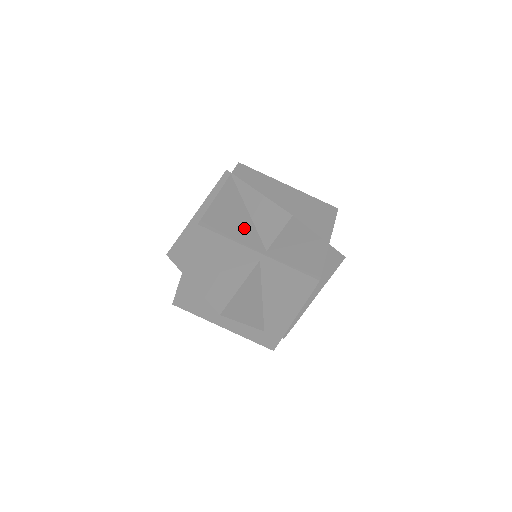
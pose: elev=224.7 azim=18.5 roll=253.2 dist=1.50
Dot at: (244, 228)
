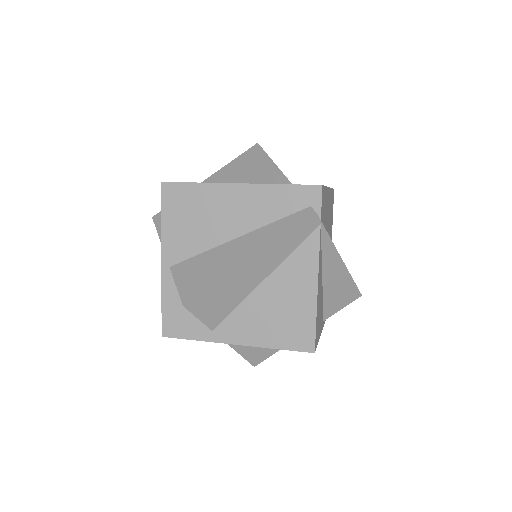
Dot at: occluded
